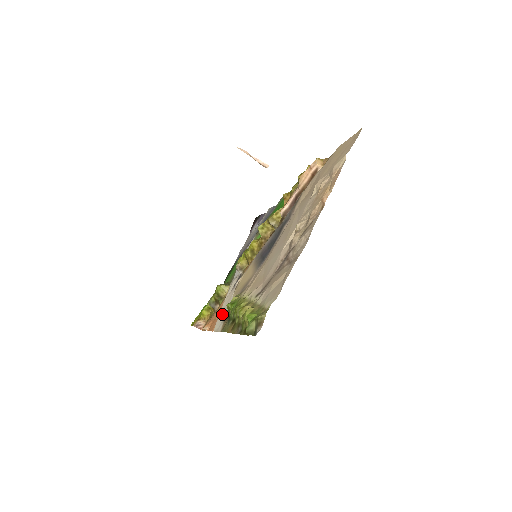
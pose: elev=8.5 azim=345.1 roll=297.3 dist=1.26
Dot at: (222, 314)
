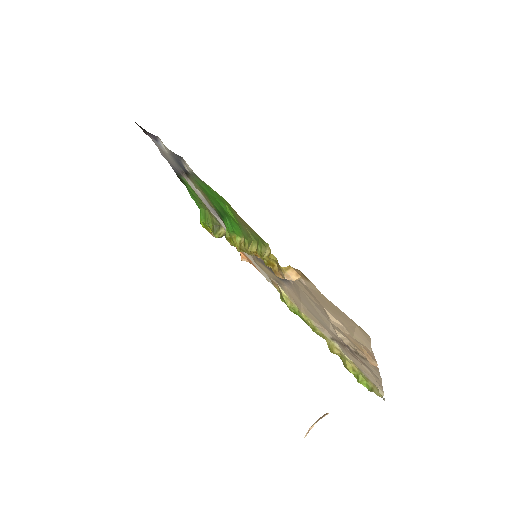
Dot at: (263, 274)
